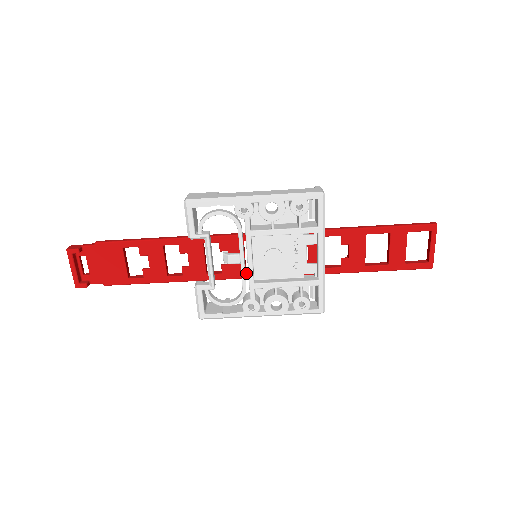
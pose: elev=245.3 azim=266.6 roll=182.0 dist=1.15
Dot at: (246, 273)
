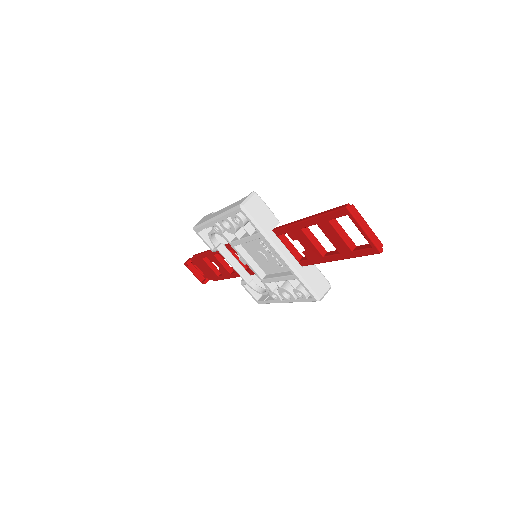
Dot at: occluded
